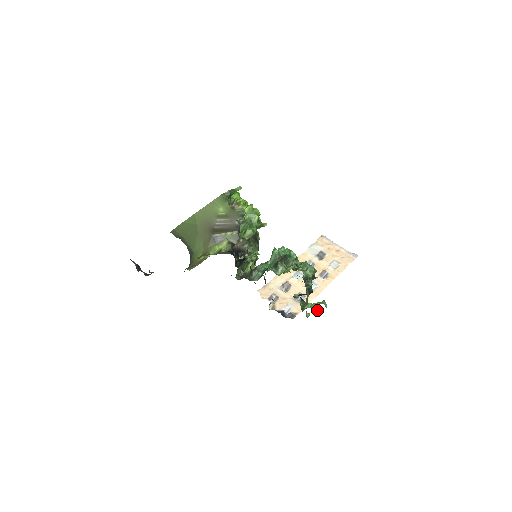
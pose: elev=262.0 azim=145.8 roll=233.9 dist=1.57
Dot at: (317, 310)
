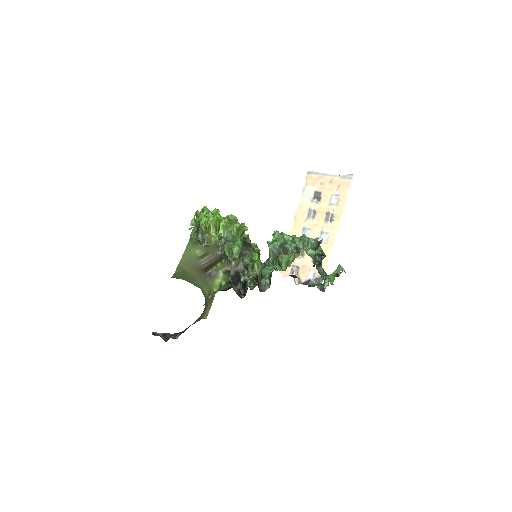
Dot at: (337, 276)
